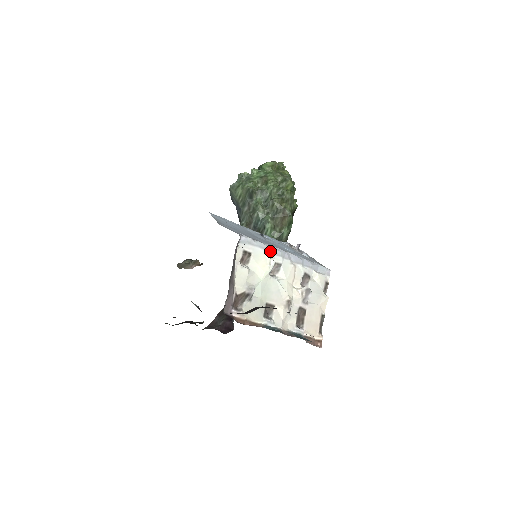
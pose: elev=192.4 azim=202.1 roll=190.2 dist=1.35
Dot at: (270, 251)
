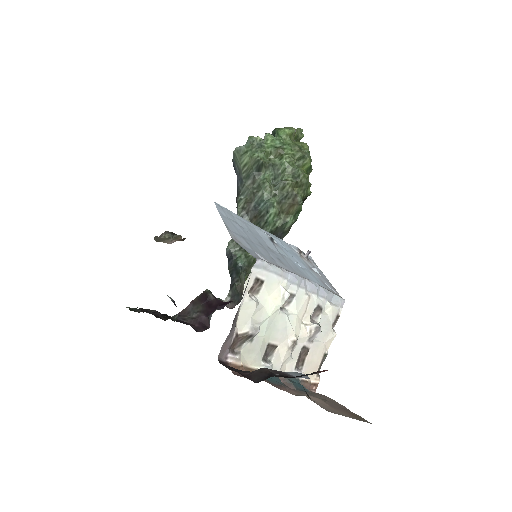
Dot at: (286, 278)
